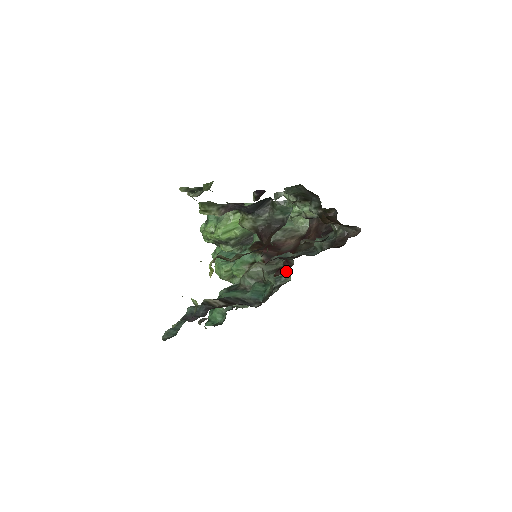
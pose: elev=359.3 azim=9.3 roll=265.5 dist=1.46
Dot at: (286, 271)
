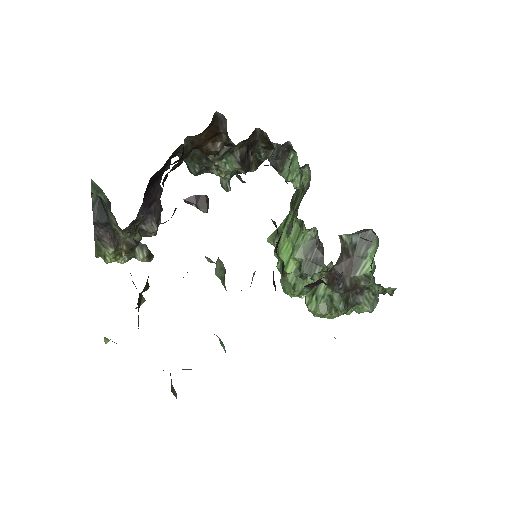
Dot at: (378, 242)
